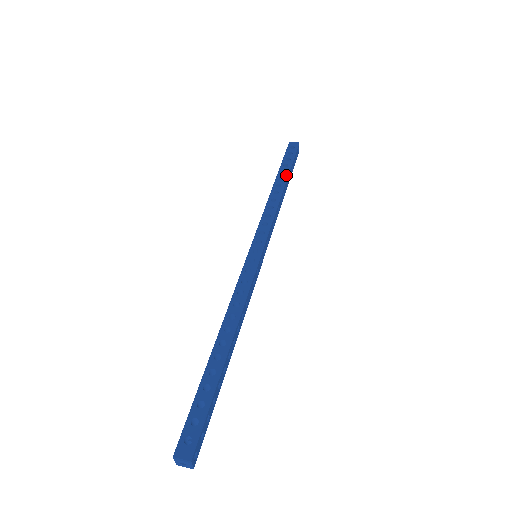
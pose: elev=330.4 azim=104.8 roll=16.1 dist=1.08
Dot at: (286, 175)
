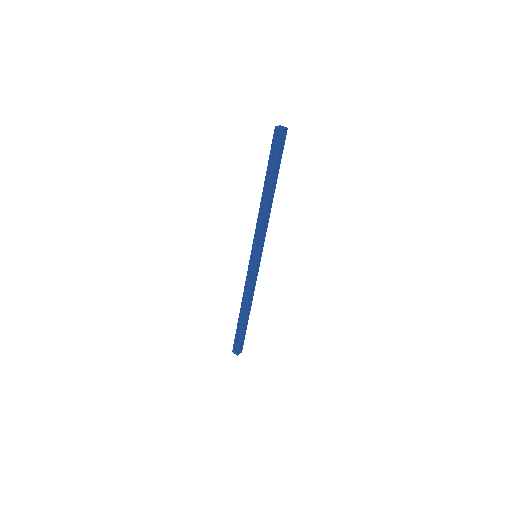
Dot at: (271, 181)
